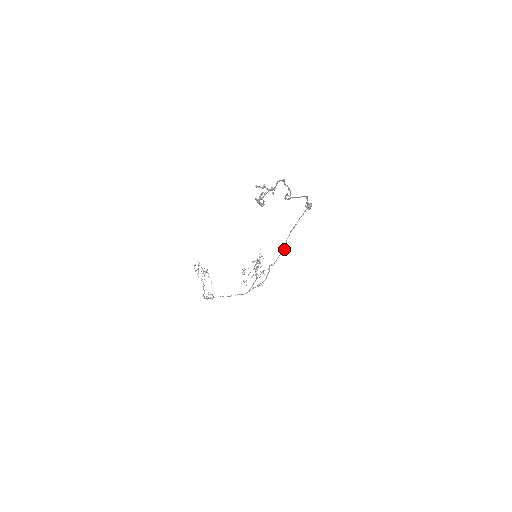
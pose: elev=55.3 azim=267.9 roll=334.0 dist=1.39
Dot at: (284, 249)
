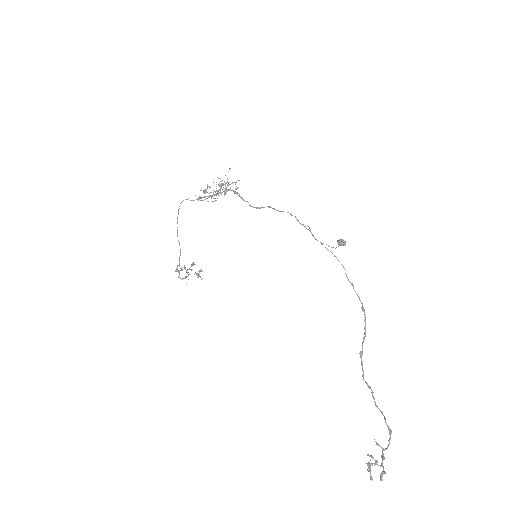
Dot at: (272, 208)
